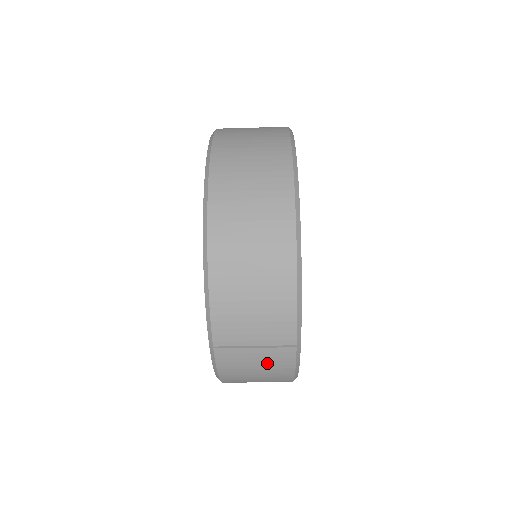
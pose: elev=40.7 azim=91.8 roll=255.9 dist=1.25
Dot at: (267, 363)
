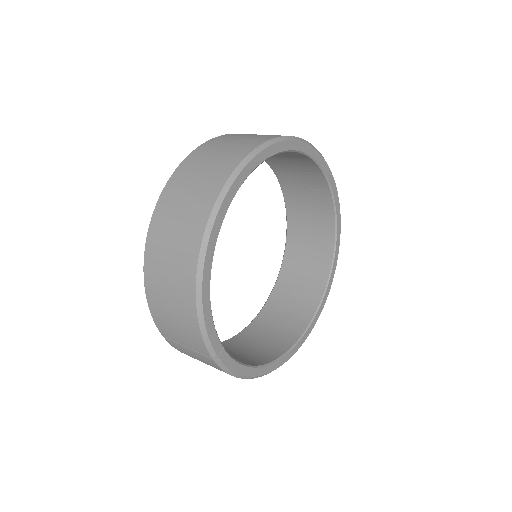
Dot at: (204, 361)
